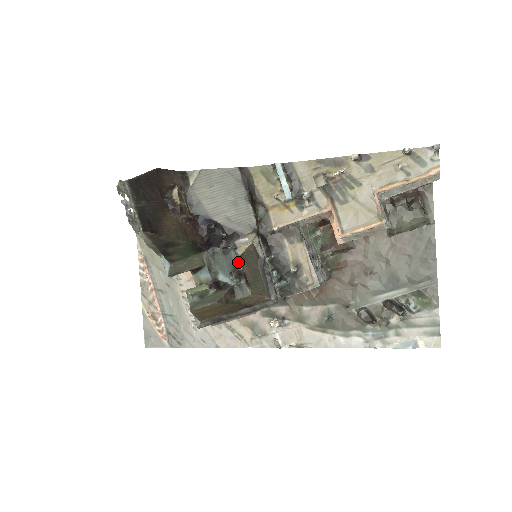
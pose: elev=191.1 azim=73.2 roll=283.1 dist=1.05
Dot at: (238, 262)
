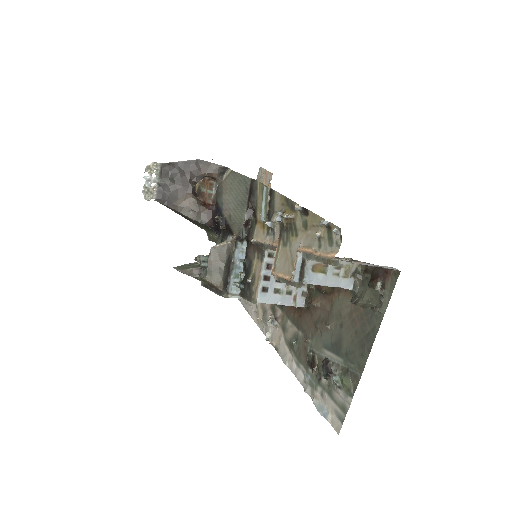
Dot at: (214, 252)
